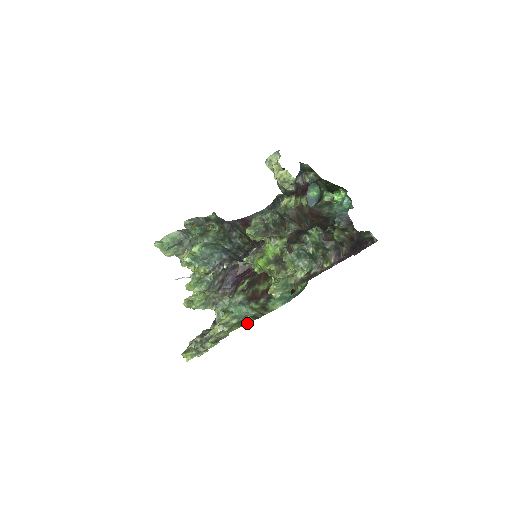
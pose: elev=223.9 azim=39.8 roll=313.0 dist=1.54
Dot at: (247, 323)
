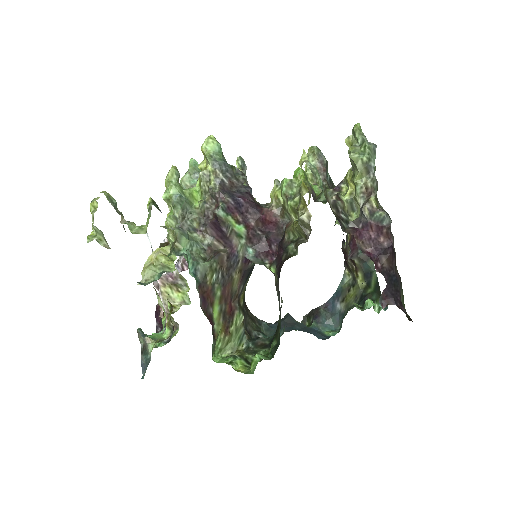
Dot at: (201, 246)
